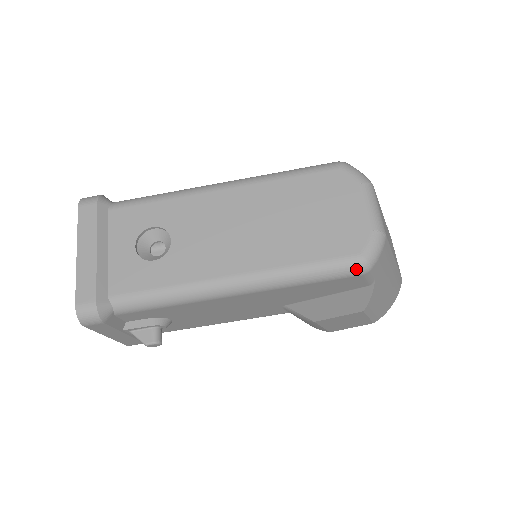
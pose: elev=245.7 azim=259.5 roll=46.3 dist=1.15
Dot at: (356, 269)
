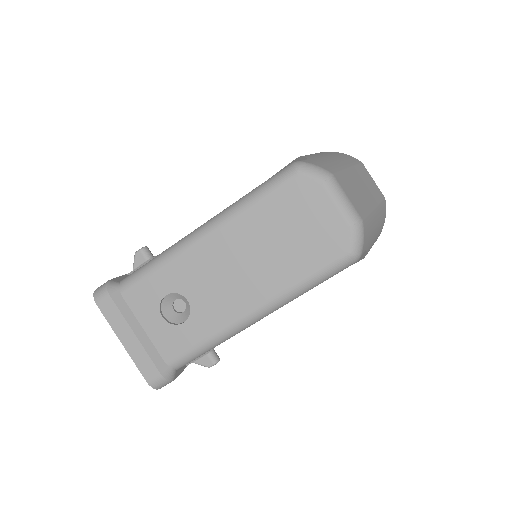
Dot at: (349, 264)
